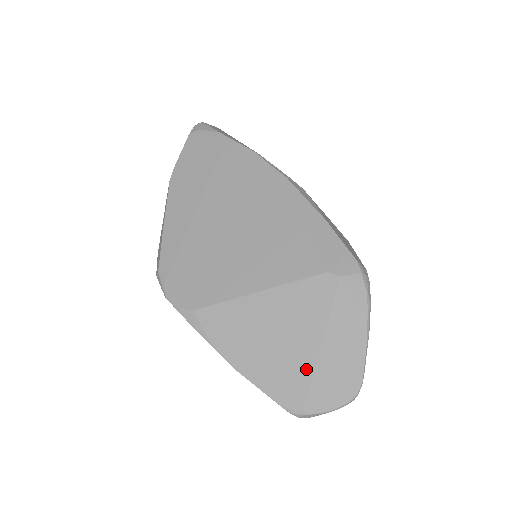
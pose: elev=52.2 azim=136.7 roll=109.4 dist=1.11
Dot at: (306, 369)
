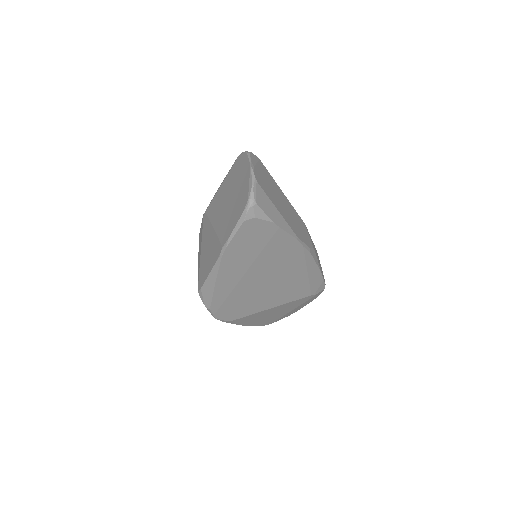
Dot at: (280, 317)
